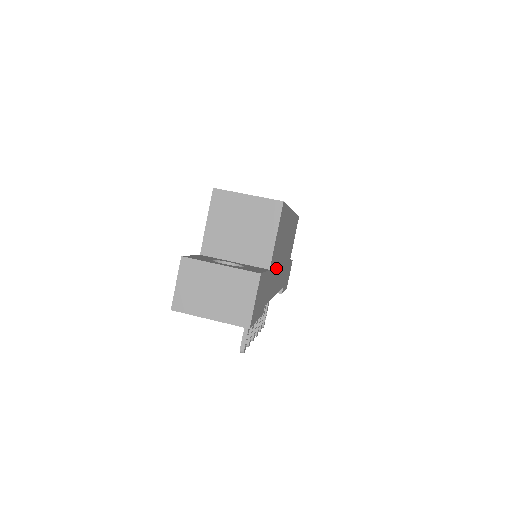
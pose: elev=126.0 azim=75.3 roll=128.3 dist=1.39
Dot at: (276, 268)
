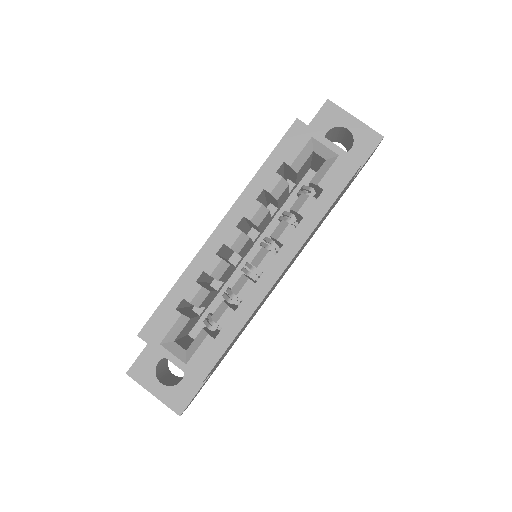
Dot at: occluded
